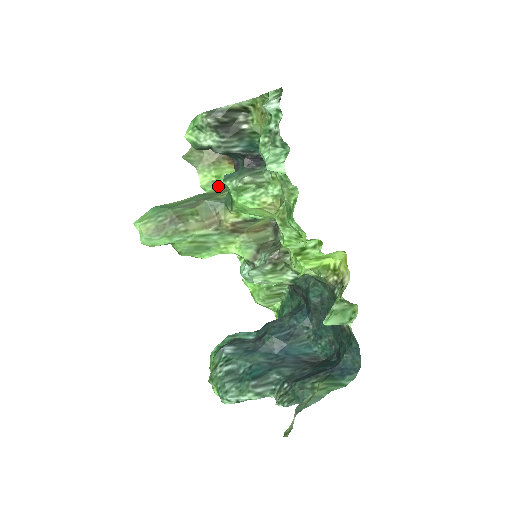
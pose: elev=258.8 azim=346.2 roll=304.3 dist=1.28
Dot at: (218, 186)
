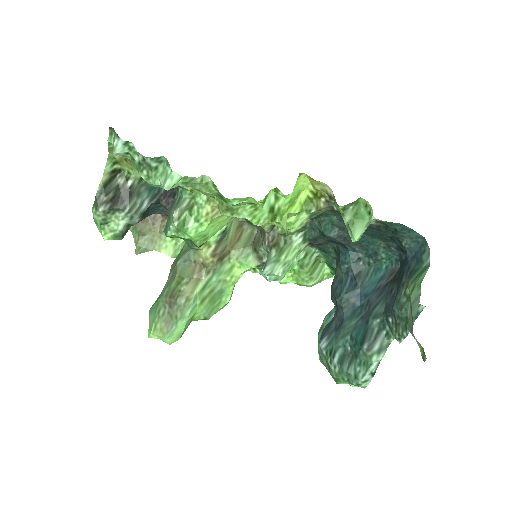
Dot at: (182, 243)
